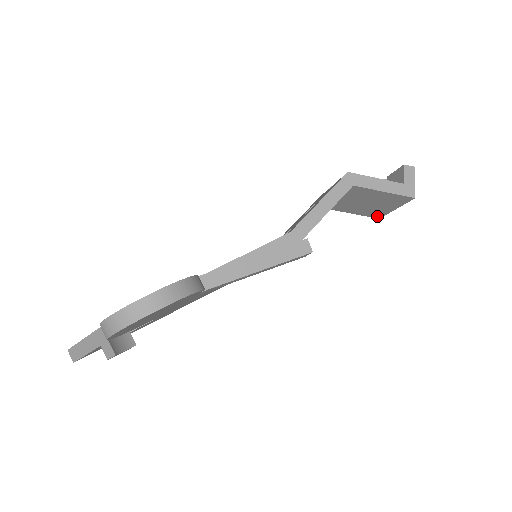
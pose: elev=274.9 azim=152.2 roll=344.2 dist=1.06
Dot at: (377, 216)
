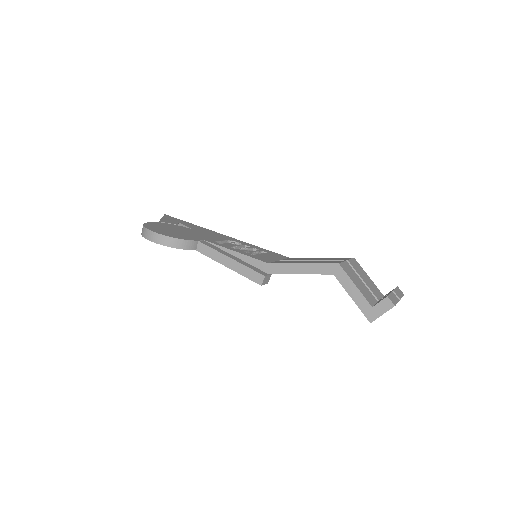
Dot at: occluded
